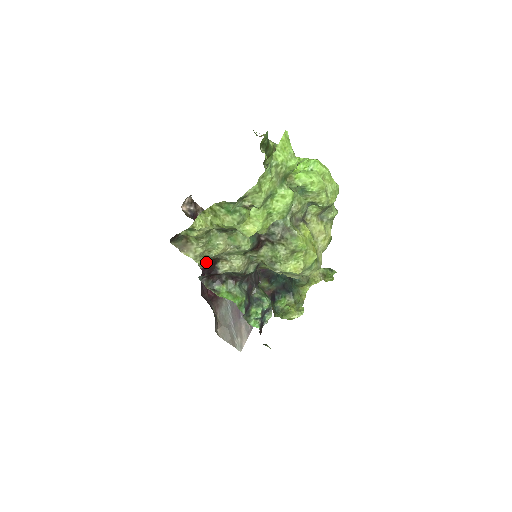
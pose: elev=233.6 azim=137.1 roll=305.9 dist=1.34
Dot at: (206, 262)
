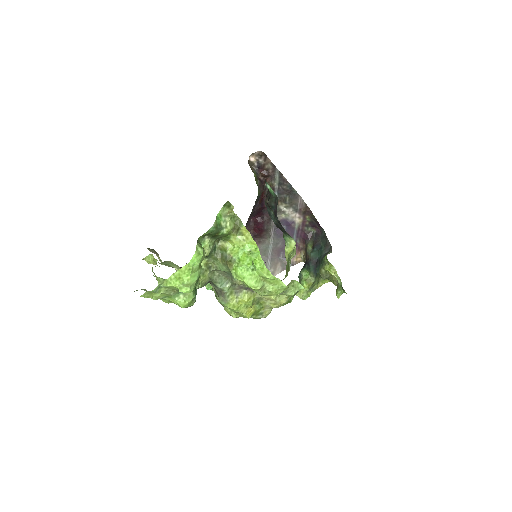
Dot at: occluded
